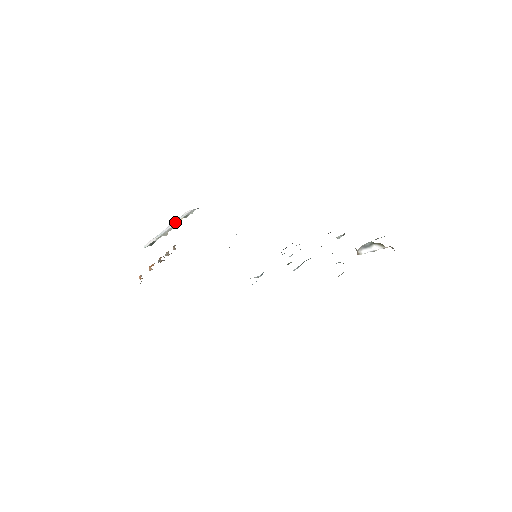
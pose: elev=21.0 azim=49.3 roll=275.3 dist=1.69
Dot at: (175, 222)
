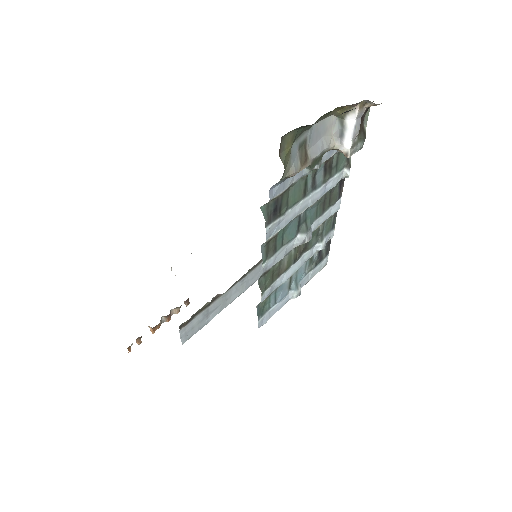
Dot at: (171, 270)
